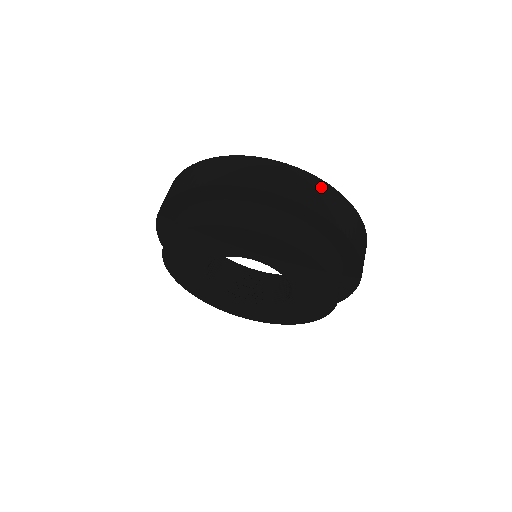
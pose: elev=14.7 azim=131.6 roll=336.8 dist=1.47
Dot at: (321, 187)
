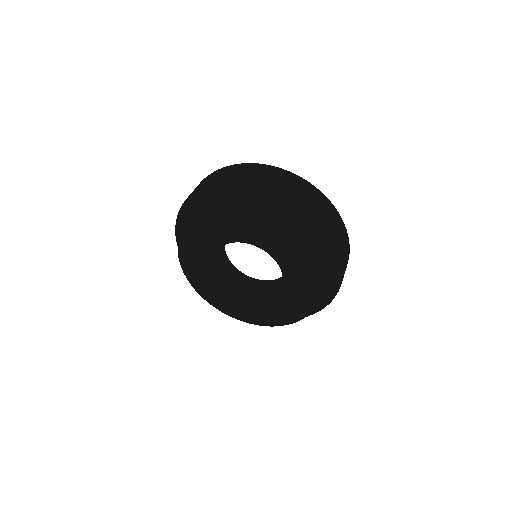
Dot at: (259, 167)
